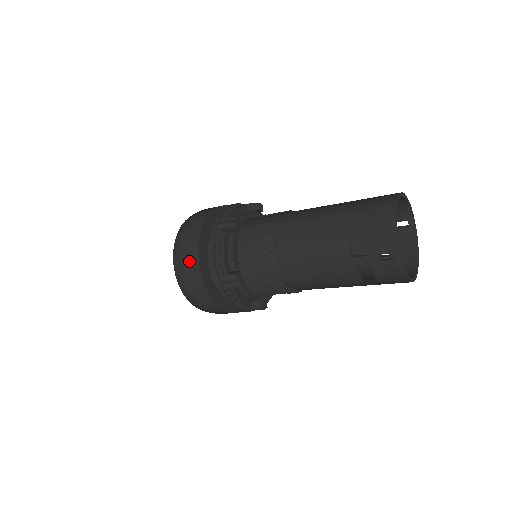
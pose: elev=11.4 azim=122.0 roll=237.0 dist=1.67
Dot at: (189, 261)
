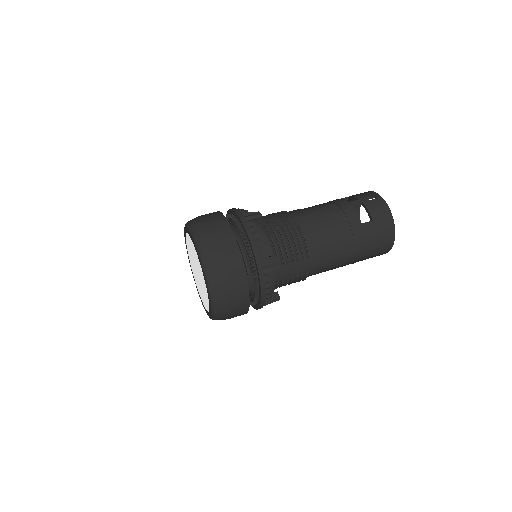
Dot at: occluded
